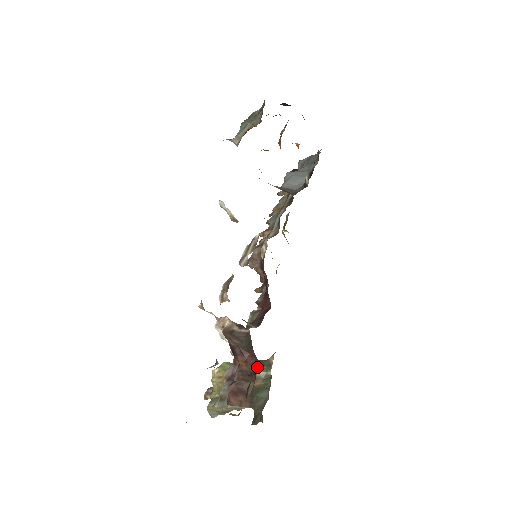
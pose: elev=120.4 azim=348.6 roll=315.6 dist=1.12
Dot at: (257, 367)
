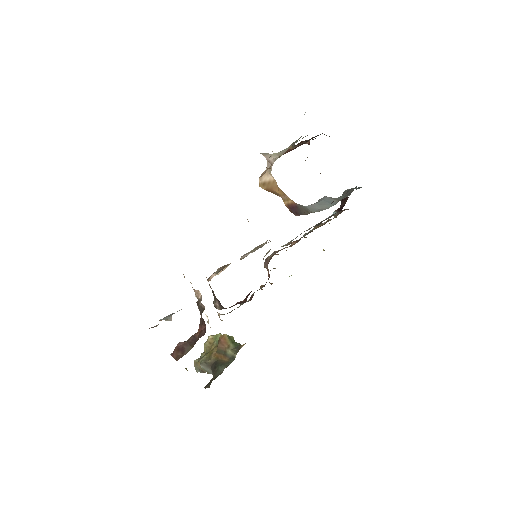
Dot at: (231, 346)
